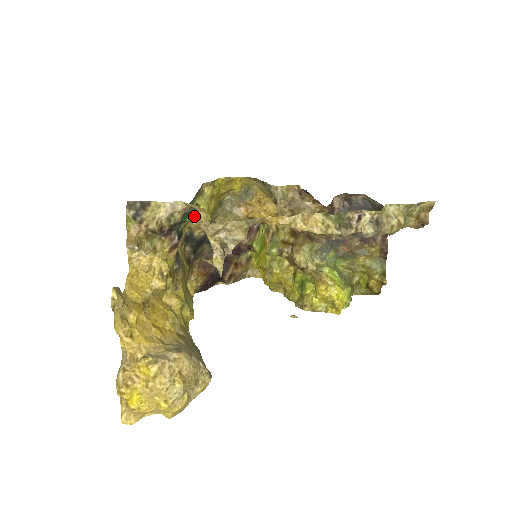
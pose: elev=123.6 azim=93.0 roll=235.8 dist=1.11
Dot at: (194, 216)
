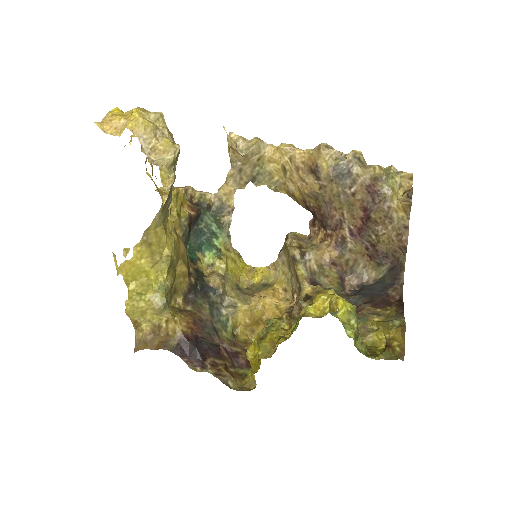
Dot at: (214, 255)
